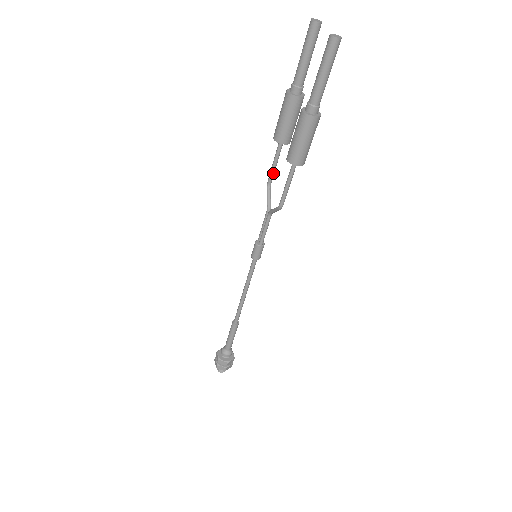
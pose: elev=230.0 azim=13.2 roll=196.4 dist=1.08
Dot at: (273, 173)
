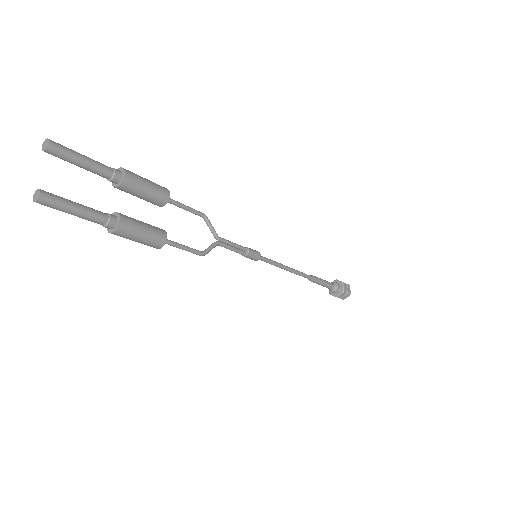
Dot at: (193, 212)
